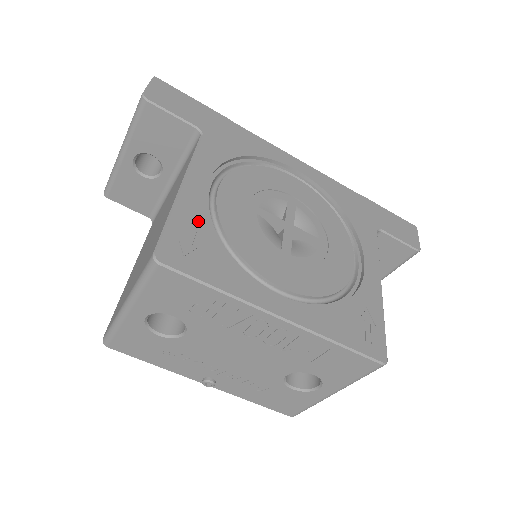
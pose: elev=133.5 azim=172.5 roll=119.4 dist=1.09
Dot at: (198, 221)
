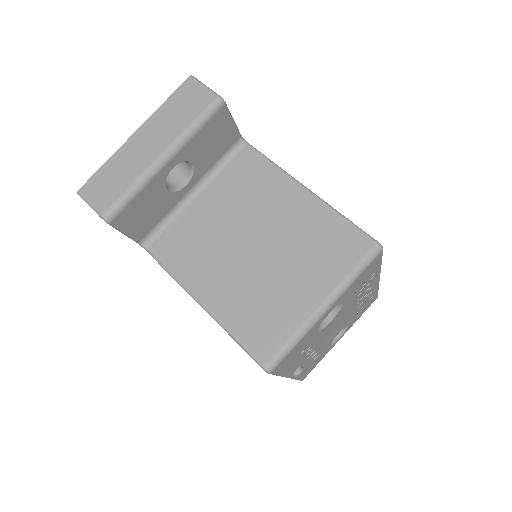
Dot at: occluded
